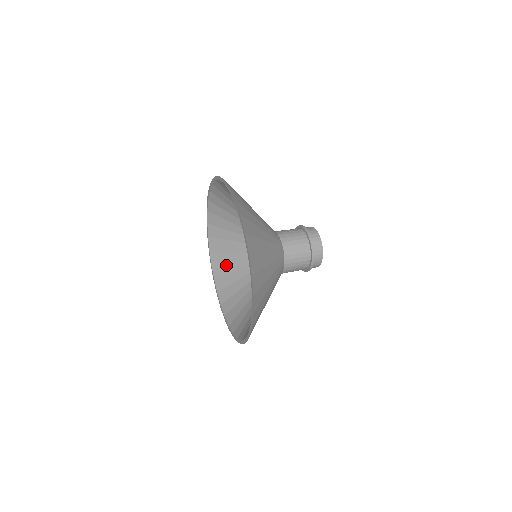
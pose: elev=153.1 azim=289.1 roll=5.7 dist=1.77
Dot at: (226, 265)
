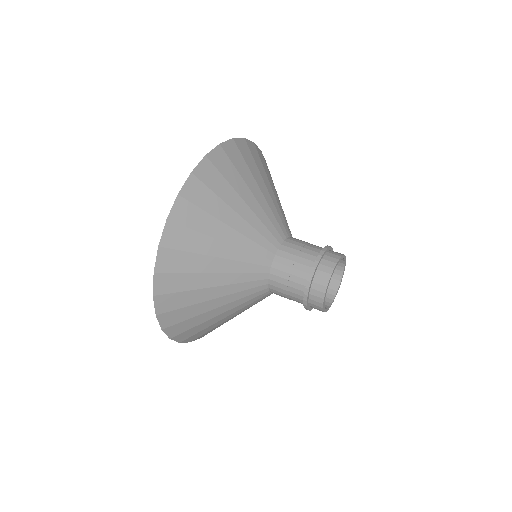
Dot at: occluded
